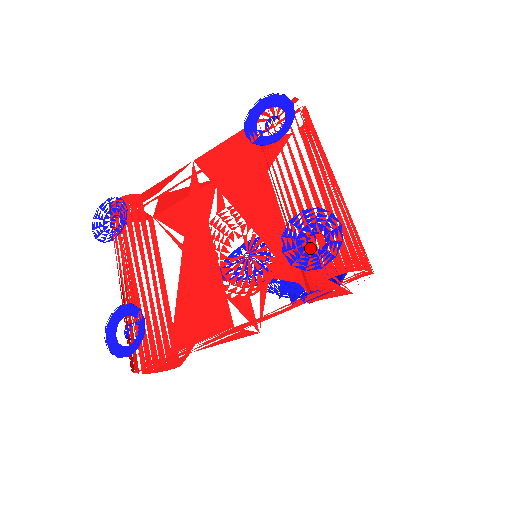
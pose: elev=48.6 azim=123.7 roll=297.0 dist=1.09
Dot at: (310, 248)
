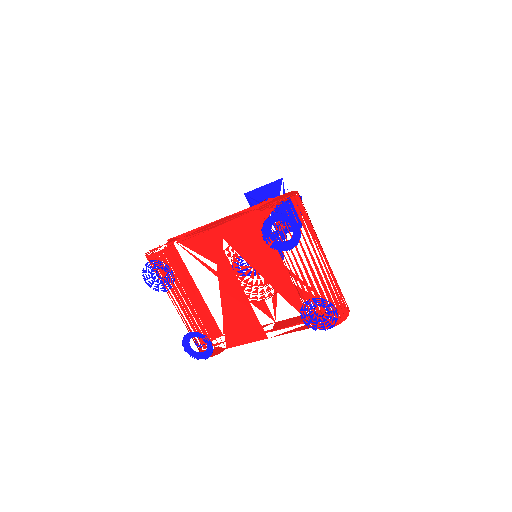
Dot at: occluded
